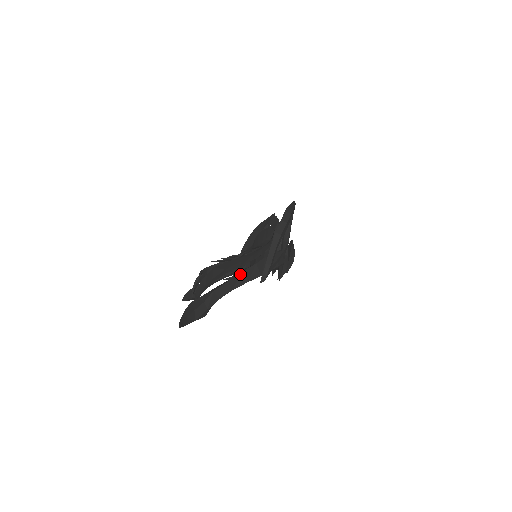
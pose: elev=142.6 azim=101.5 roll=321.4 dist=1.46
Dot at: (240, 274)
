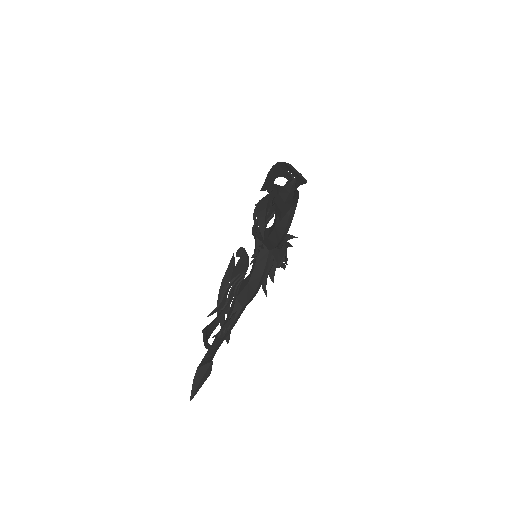
Dot at: (288, 181)
